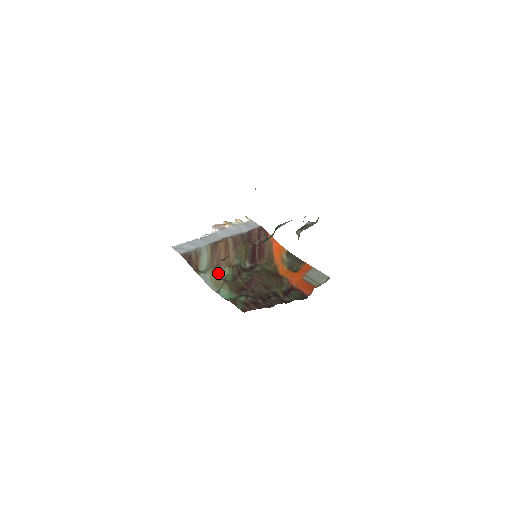
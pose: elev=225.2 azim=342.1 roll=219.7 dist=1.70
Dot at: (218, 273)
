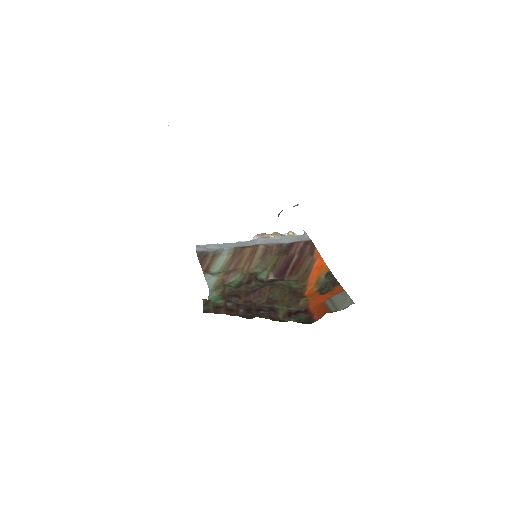
Dot at: (227, 278)
